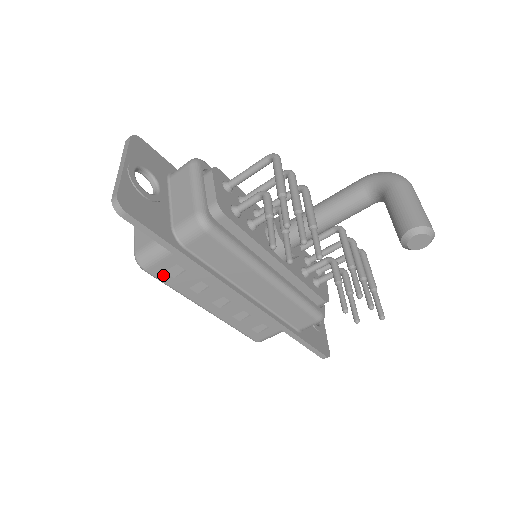
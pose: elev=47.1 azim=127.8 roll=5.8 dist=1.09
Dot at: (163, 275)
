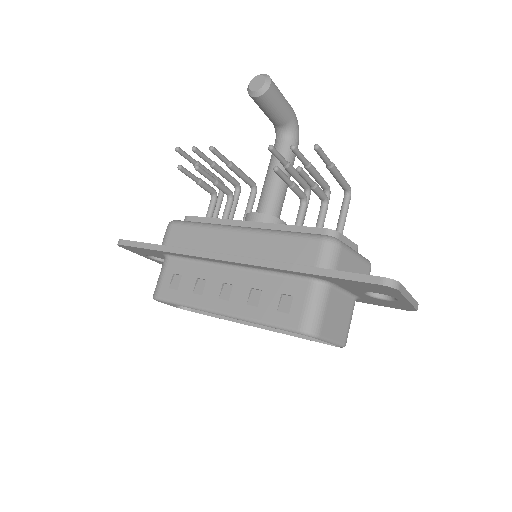
Dot at: (169, 293)
